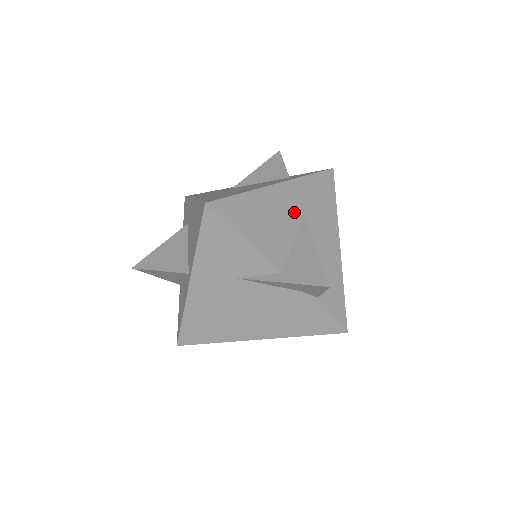
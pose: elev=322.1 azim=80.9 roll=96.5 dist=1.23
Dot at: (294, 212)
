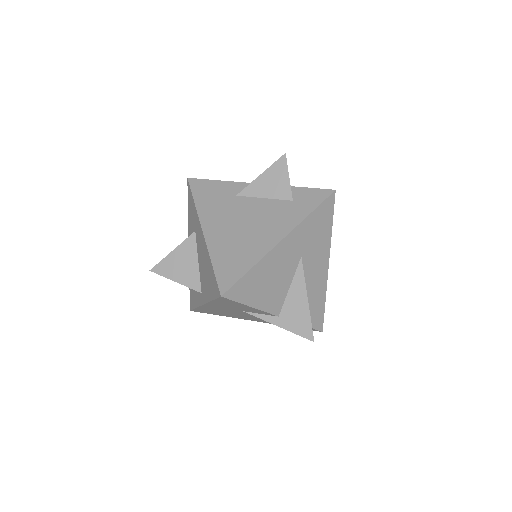
Dot at: (294, 259)
